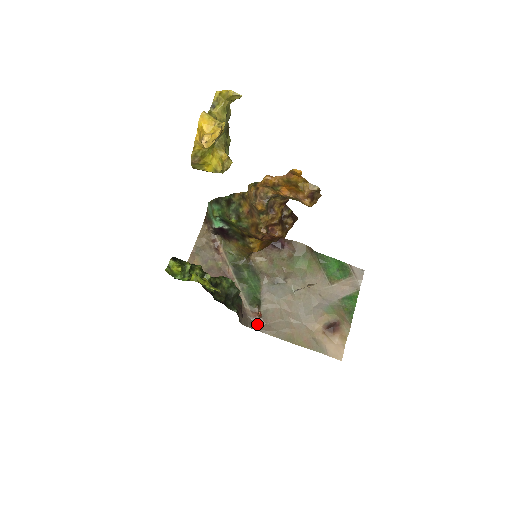
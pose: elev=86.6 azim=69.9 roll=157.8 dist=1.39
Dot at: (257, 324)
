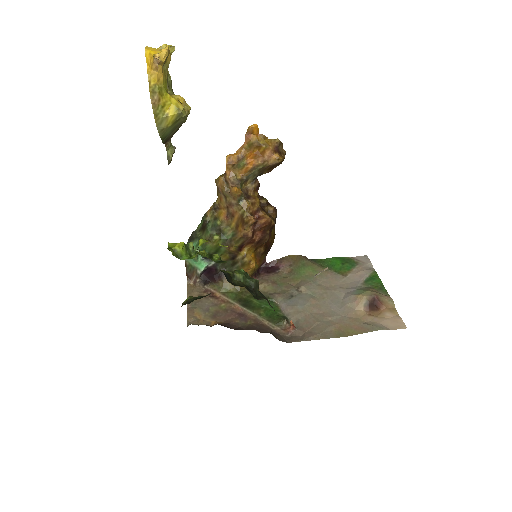
Dot at: (296, 337)
